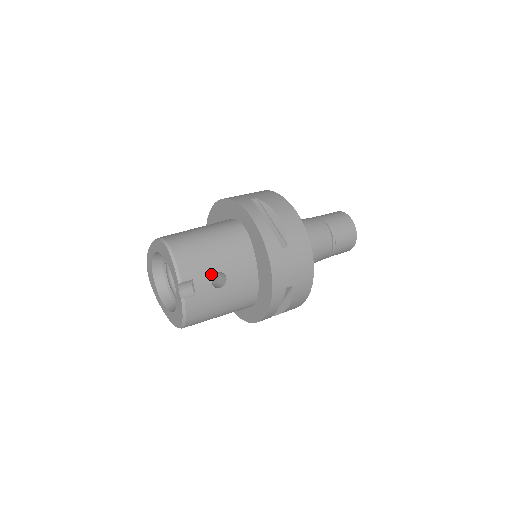
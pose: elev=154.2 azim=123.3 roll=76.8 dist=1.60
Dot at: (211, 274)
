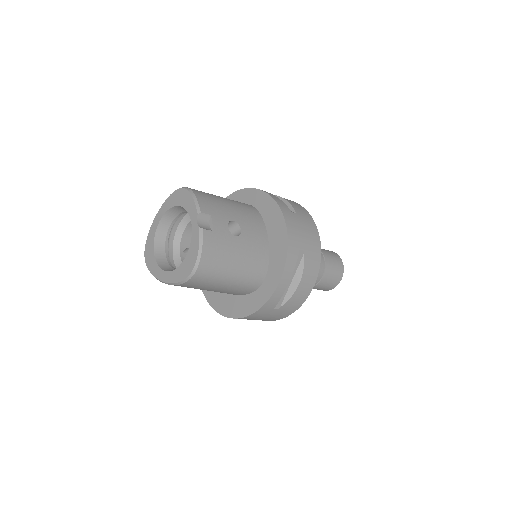
Dot at: (227, 219)
